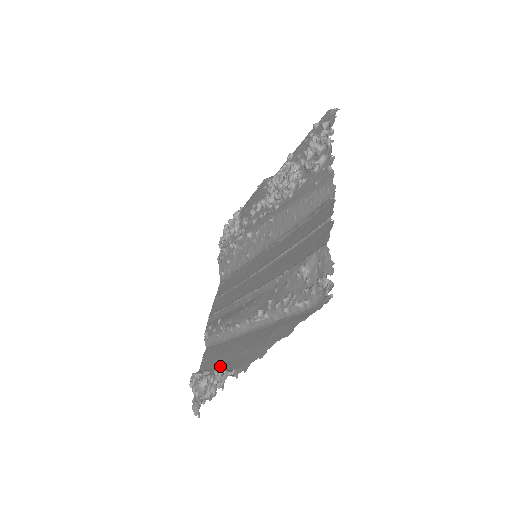
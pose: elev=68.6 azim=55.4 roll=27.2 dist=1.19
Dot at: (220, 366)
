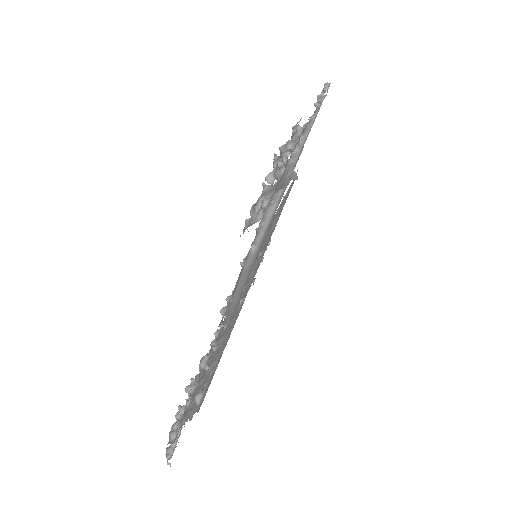
Dot at: occluded
